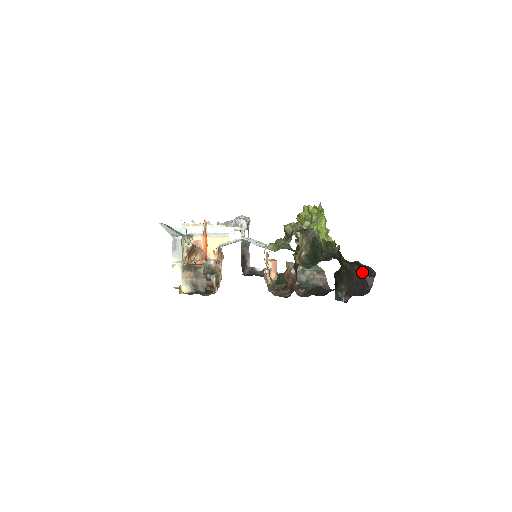
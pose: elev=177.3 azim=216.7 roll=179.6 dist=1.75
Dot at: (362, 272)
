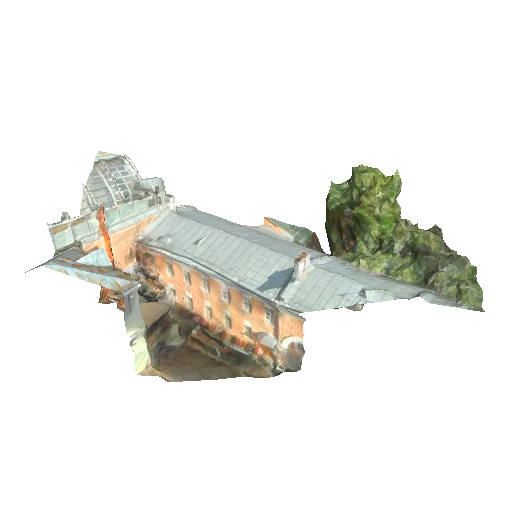
Dot at: occluded
